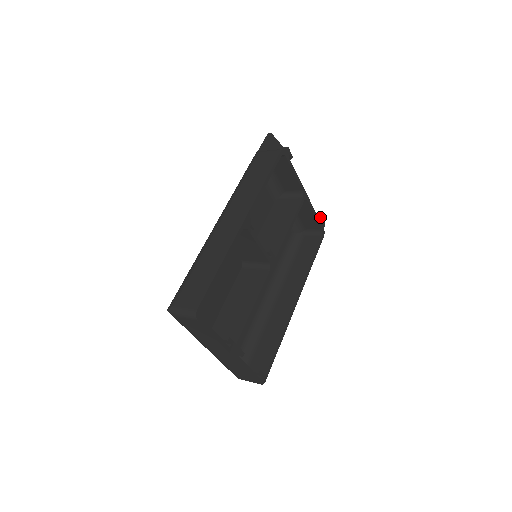
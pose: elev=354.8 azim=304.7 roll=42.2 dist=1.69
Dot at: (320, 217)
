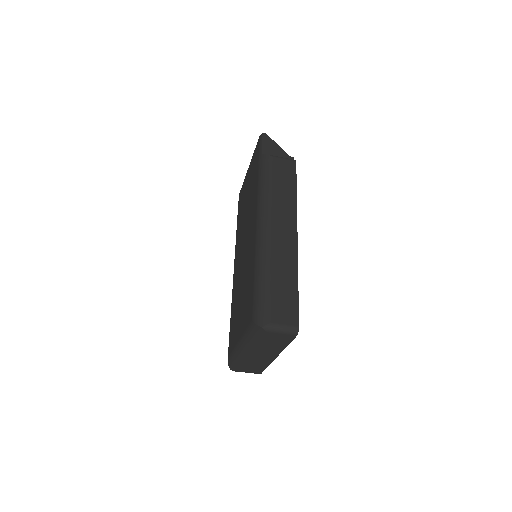
Dot at: occluded
